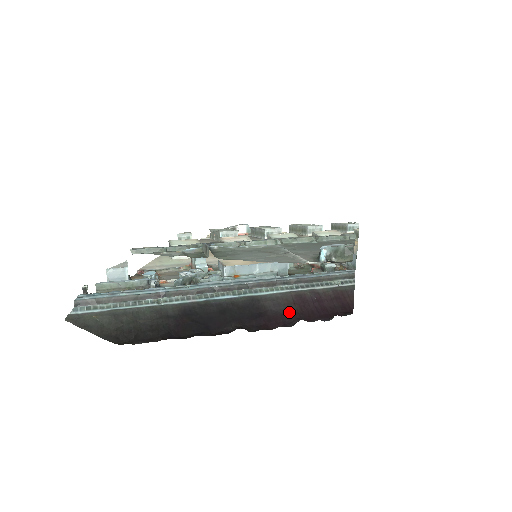
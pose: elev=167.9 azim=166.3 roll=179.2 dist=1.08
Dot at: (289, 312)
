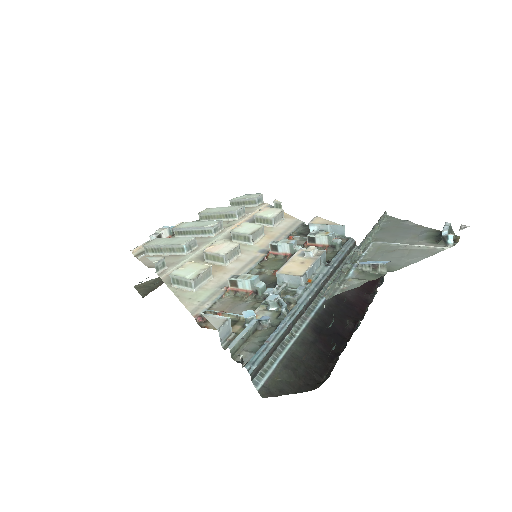
Dot at: (358, 292)
